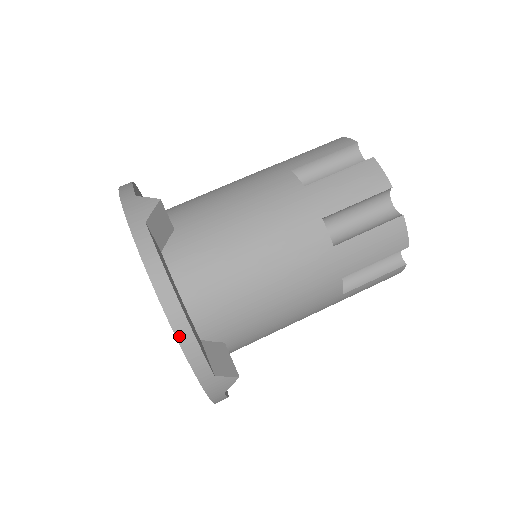
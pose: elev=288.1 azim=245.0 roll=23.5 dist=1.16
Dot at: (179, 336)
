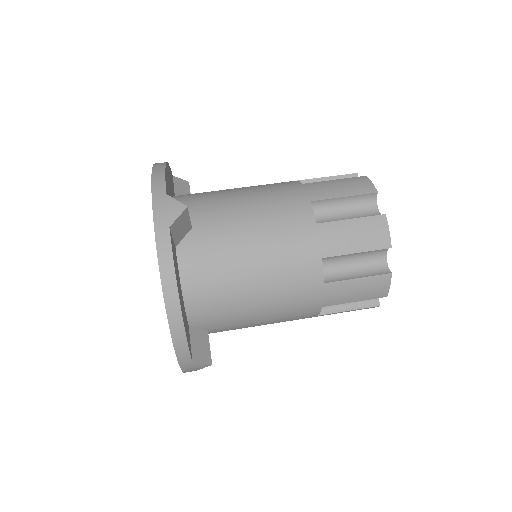
Dot at: (155, 168)
